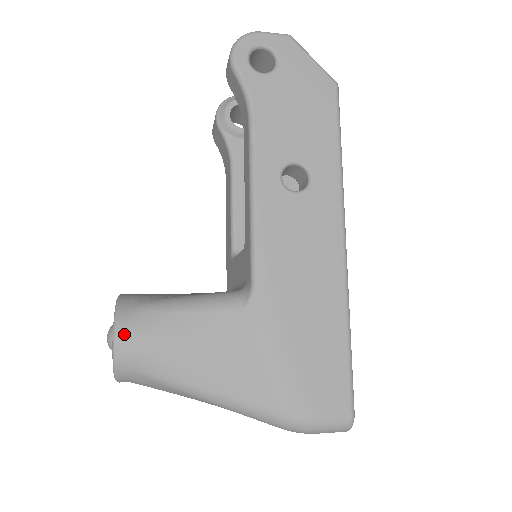
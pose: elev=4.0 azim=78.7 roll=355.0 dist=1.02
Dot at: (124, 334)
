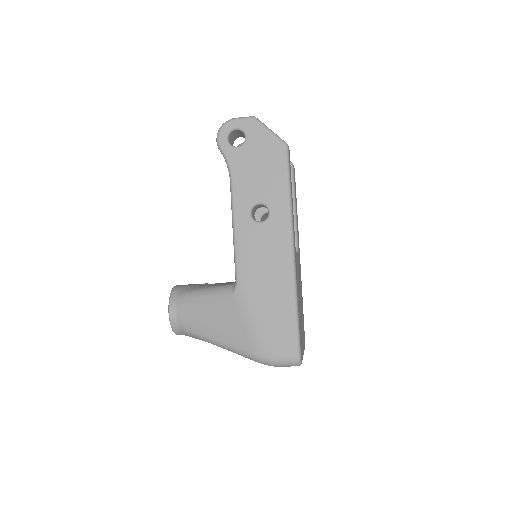
Dot at: (174, 310)
